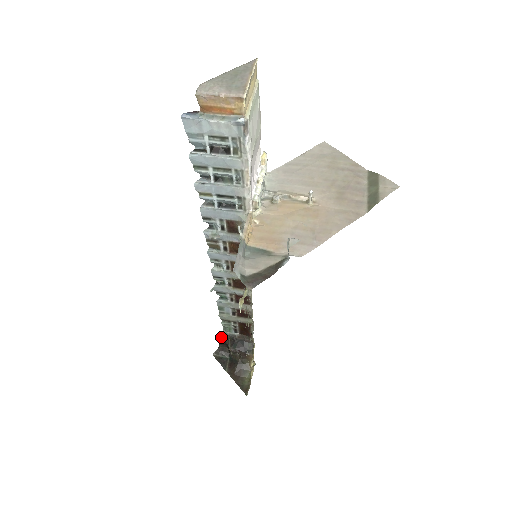
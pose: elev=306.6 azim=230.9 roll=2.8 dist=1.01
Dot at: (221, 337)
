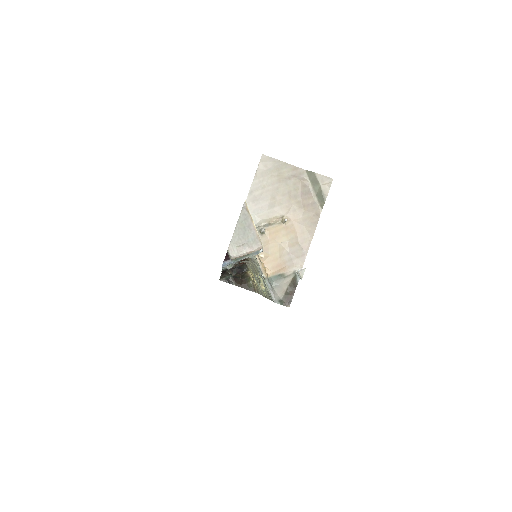
Dot at: (222, 271)
